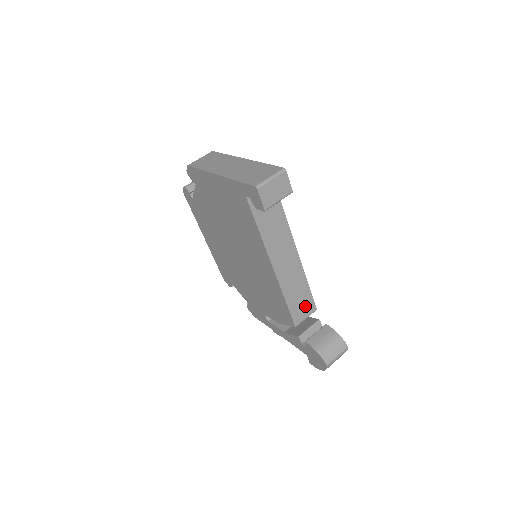
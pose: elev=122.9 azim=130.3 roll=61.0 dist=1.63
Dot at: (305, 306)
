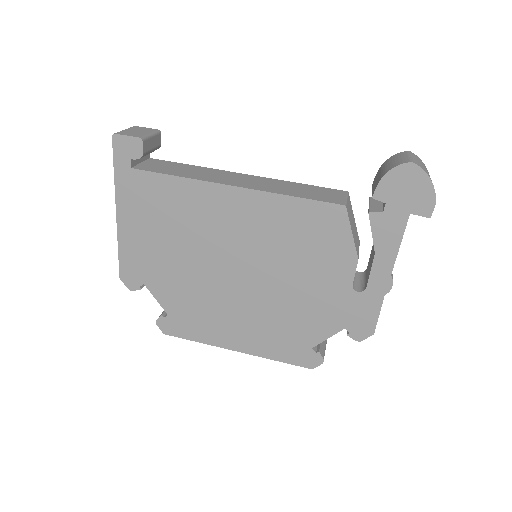
Dot at: (326, 194)
